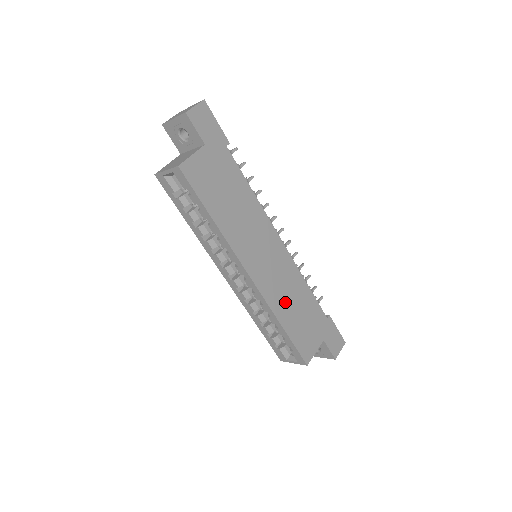
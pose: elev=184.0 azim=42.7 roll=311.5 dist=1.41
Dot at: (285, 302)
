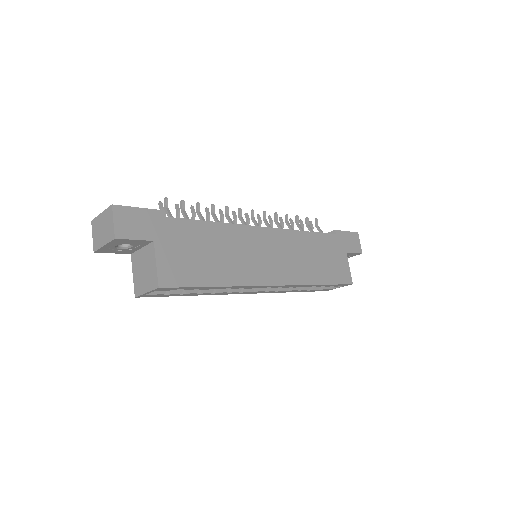
Dot at: (306, 266)
